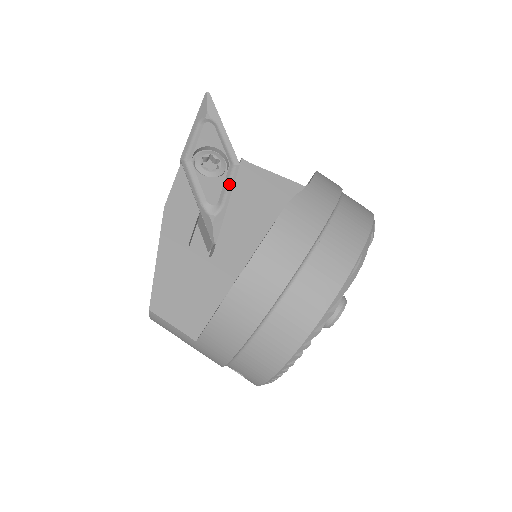
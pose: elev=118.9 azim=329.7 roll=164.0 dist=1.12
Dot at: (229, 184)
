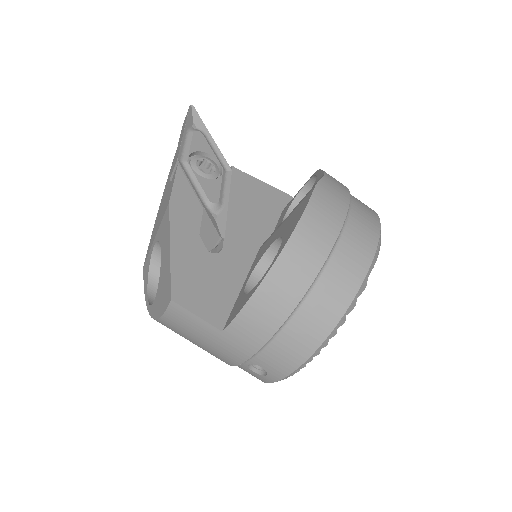
Dot at: (225, 187)
